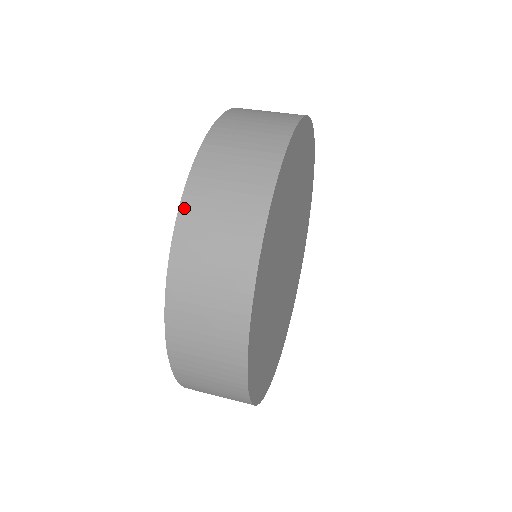
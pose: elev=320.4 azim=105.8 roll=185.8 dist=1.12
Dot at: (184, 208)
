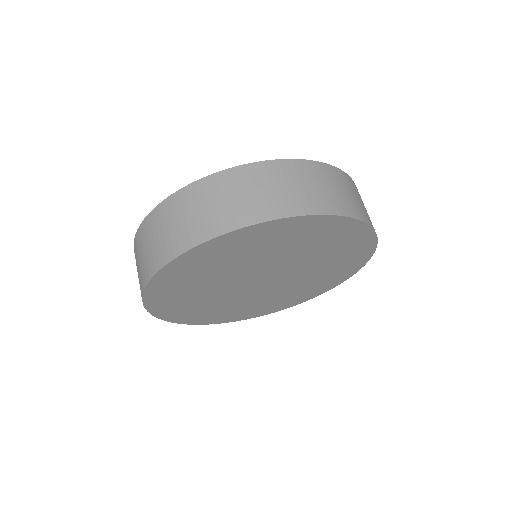
Dot at: (152, 213)
